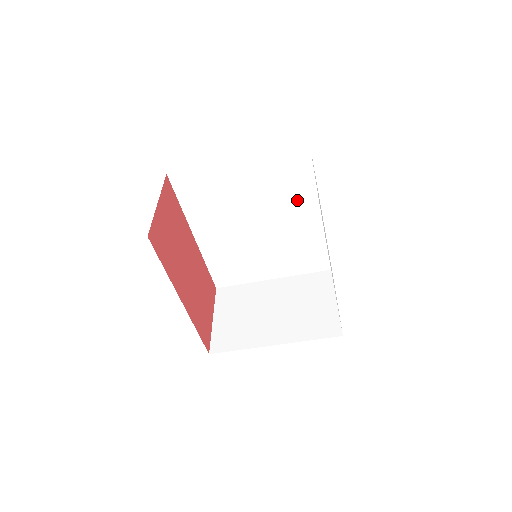
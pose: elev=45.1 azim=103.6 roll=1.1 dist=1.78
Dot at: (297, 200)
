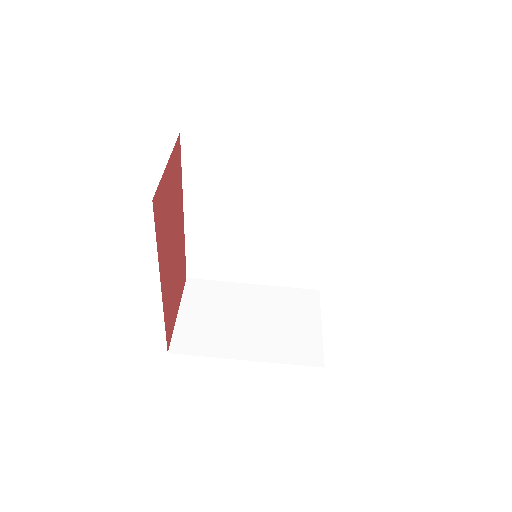
Dot at: (314, 206)
